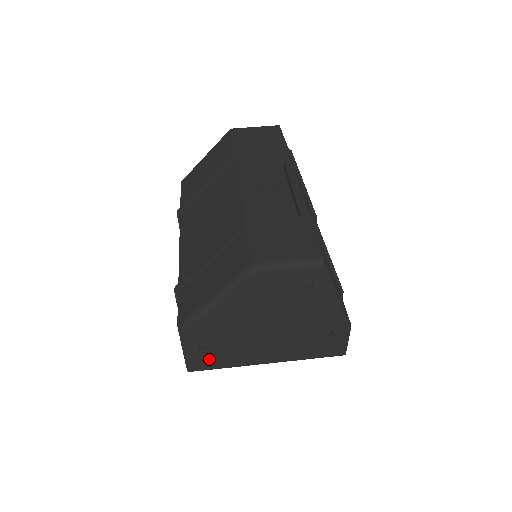
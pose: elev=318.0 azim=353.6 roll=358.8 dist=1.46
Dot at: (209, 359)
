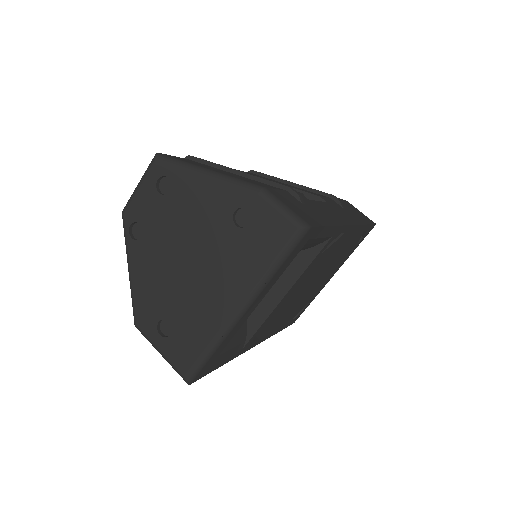
Dot at: (183, 346)
